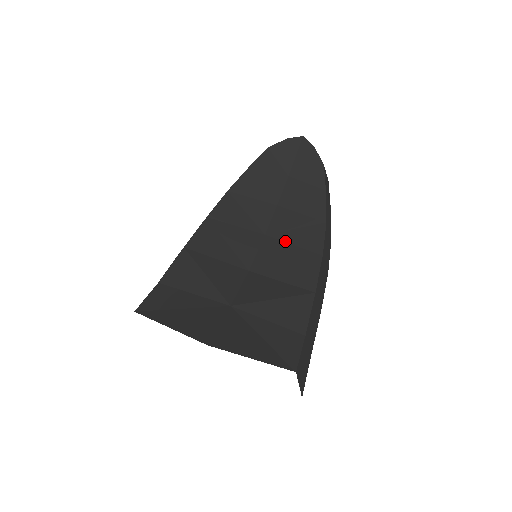
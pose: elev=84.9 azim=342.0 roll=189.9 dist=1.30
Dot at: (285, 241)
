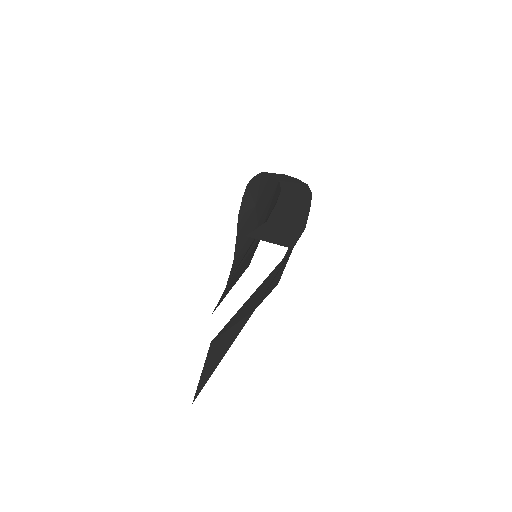
Dot at: occluded
